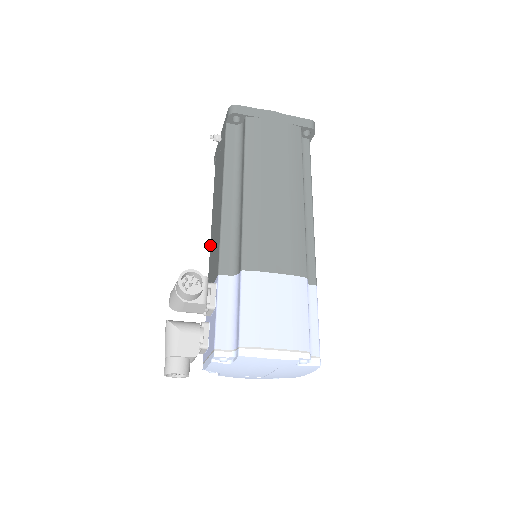
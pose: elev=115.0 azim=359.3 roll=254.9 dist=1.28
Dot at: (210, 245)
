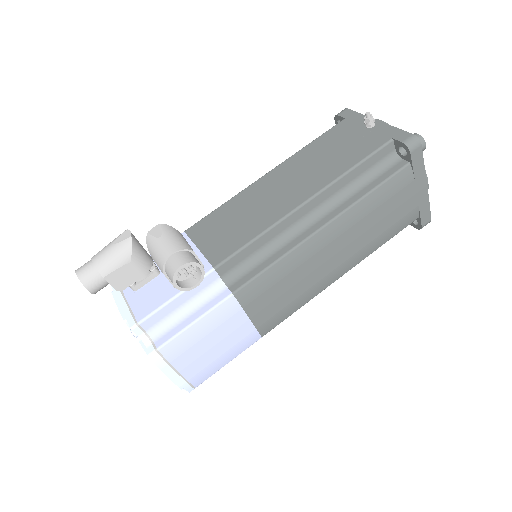
Dot at: (240, 193)
